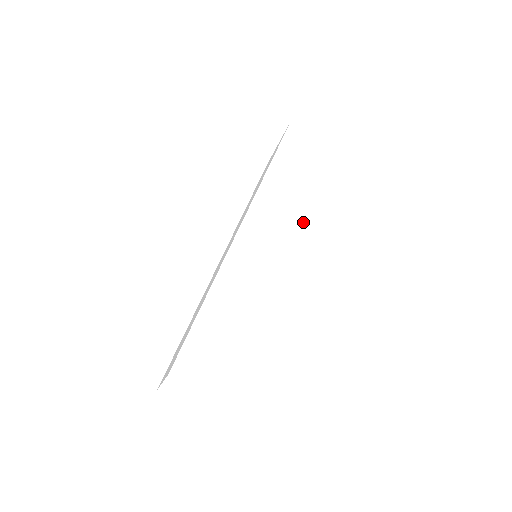
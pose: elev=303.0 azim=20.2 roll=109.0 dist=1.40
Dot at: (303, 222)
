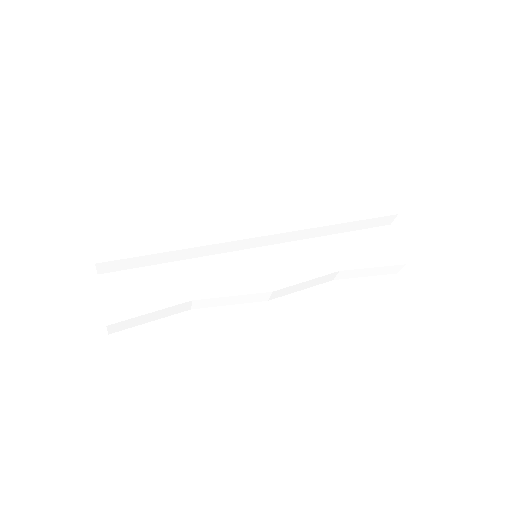
Dot at: (317, 262)
